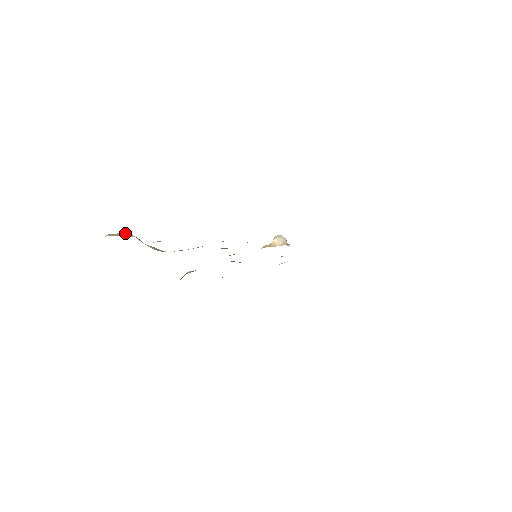
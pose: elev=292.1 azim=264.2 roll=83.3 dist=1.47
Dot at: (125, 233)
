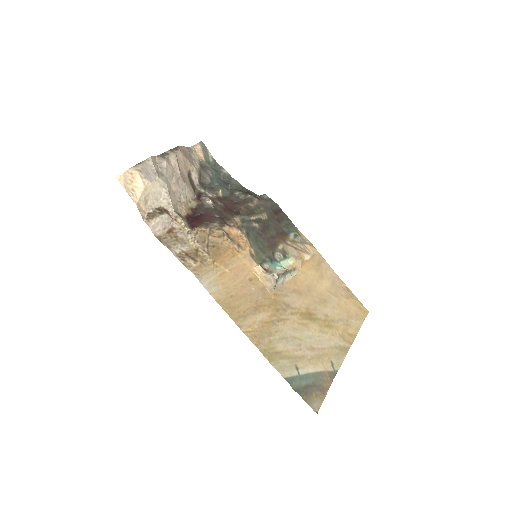
Dot at: (141, 181)
